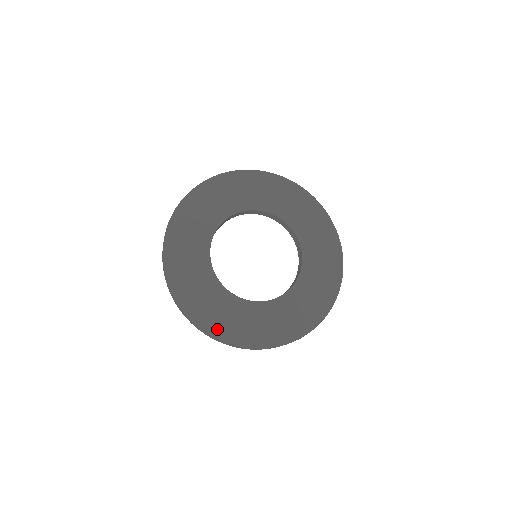
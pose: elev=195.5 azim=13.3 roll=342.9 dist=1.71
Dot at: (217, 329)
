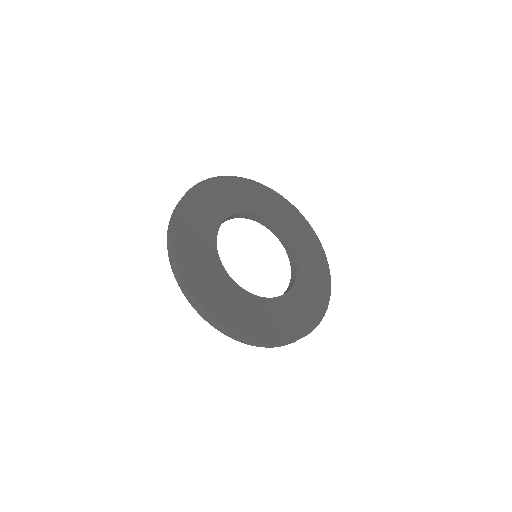
Dot at: (230, 321)
